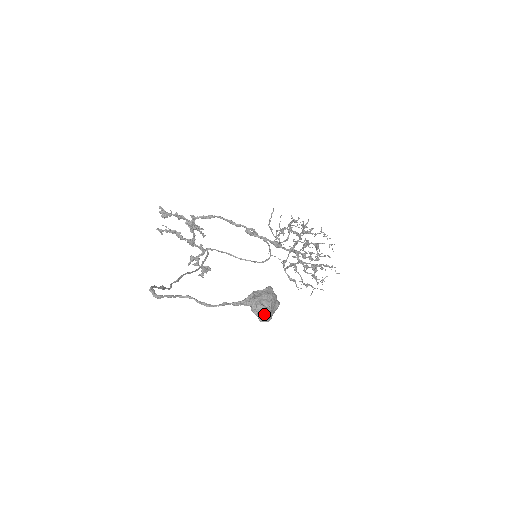
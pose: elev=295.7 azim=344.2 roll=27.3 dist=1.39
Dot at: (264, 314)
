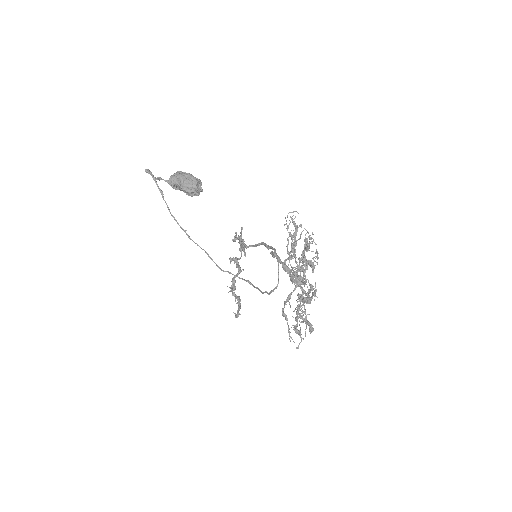
Dot at: (173, 175)
